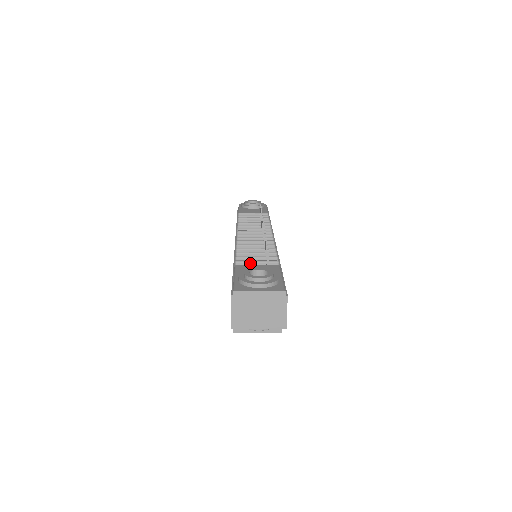
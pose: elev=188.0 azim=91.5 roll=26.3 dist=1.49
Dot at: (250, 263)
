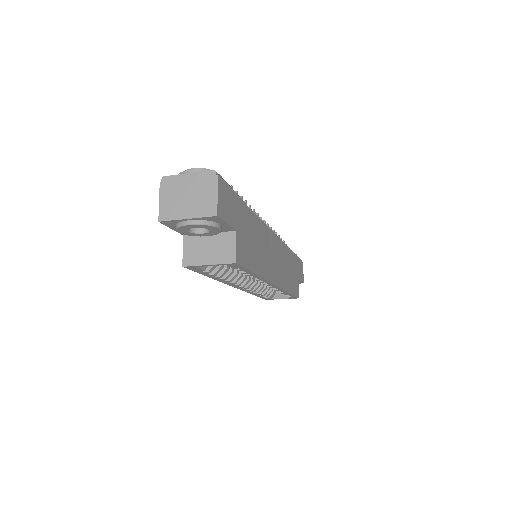
Dot at: occluded
